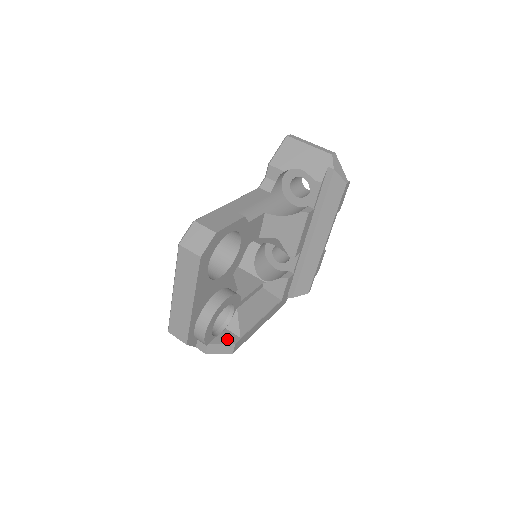
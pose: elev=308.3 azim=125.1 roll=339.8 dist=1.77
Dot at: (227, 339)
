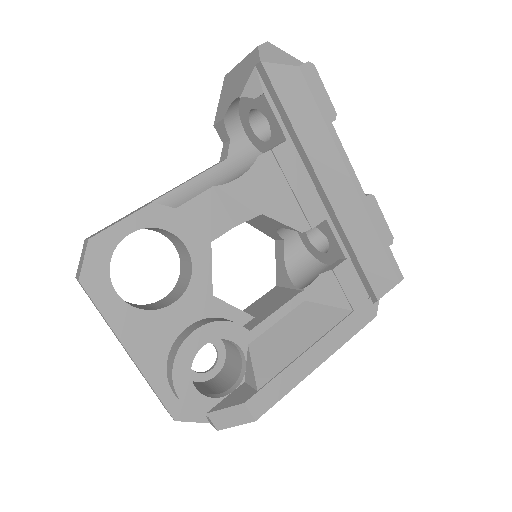
Dot at: (236, 398)
